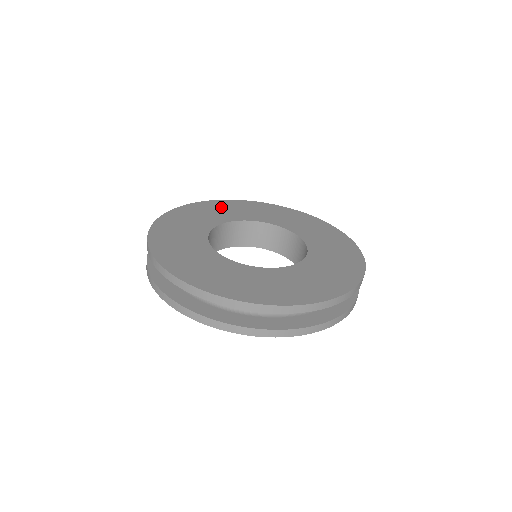
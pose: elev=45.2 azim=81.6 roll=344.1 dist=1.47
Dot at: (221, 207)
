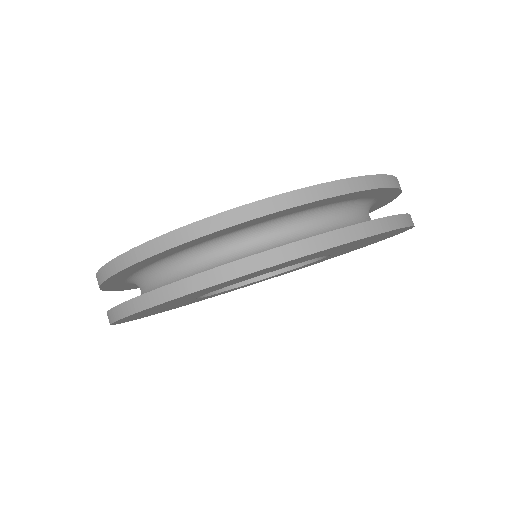
Dot at: occluded
